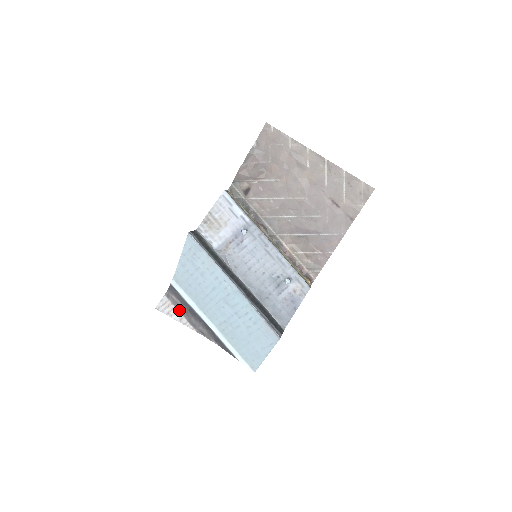
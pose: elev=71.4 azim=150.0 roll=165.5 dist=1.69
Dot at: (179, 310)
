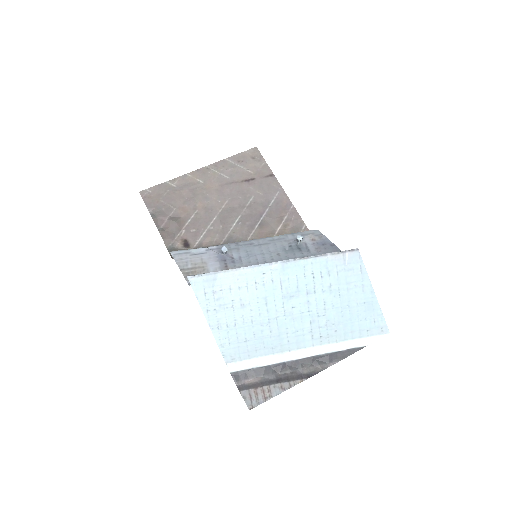
Dot at: (269, 384)
